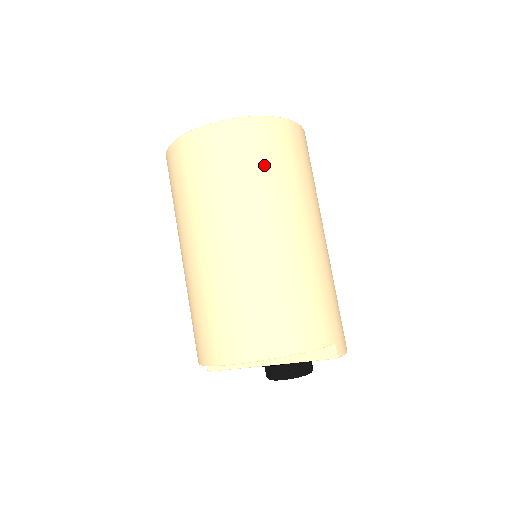
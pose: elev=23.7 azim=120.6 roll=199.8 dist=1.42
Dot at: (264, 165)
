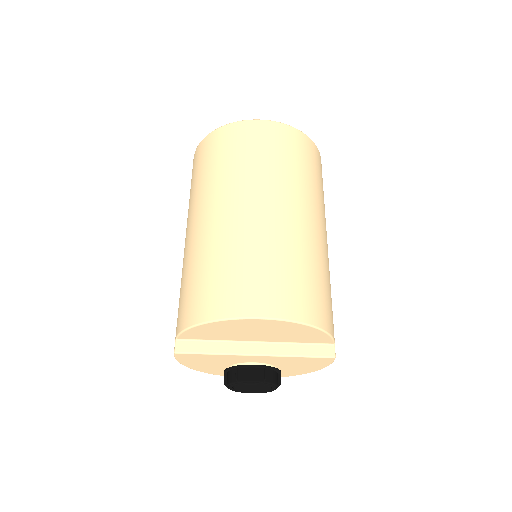
Dot at: (312, 172)
